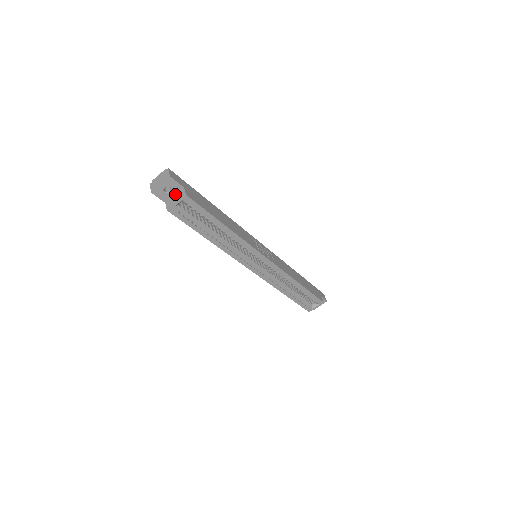
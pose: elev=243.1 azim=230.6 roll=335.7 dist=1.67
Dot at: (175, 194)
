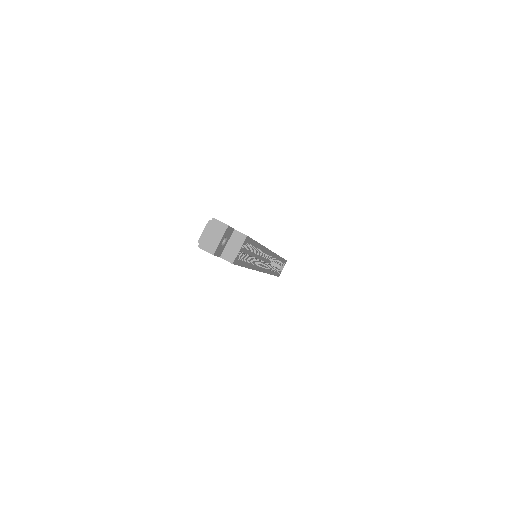
Dot at: (227, 242)
